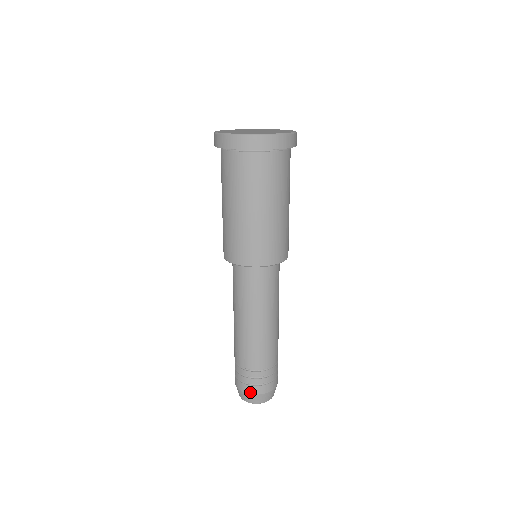
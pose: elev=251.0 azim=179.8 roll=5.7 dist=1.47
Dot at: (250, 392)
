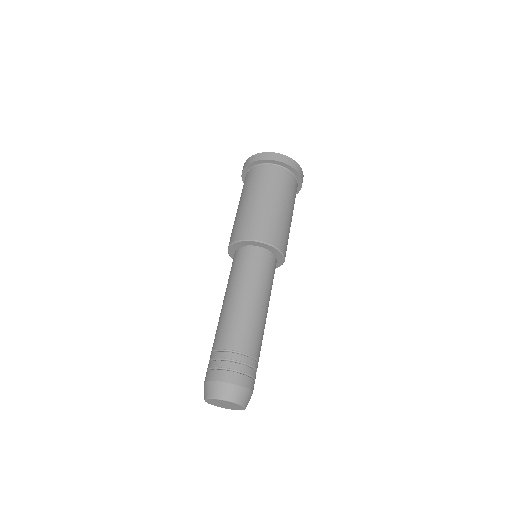
Dot at: (215, 378)
